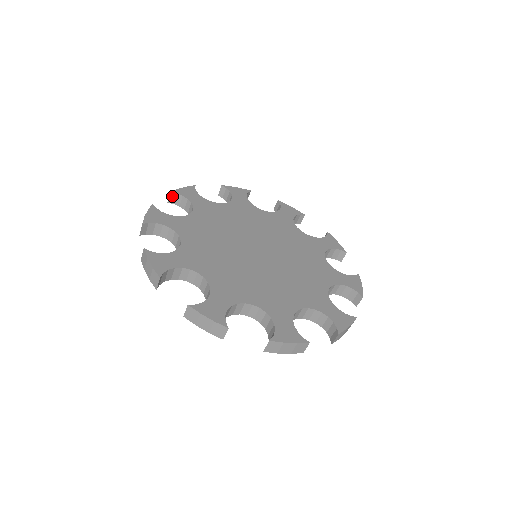
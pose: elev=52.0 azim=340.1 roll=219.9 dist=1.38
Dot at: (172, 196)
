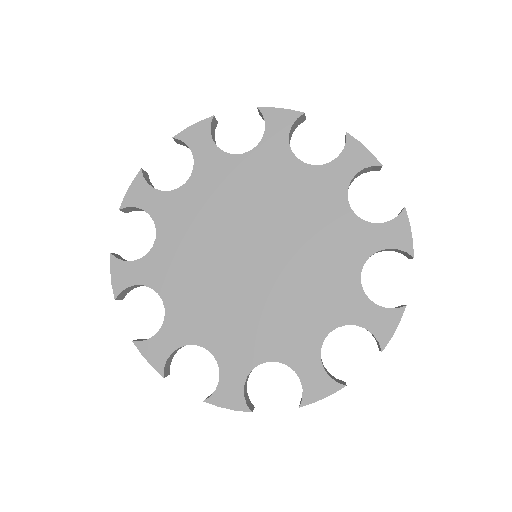
Dot at: (119, 297)
